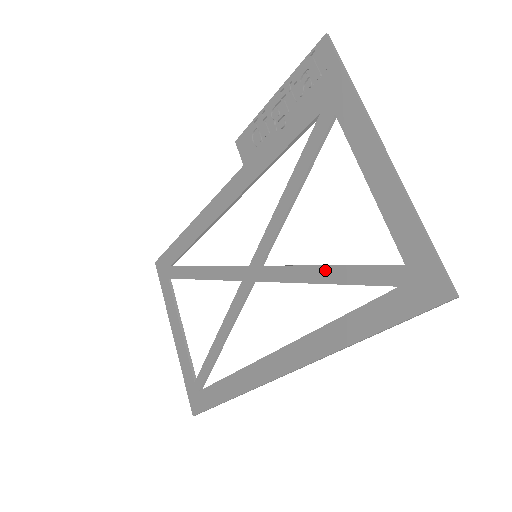
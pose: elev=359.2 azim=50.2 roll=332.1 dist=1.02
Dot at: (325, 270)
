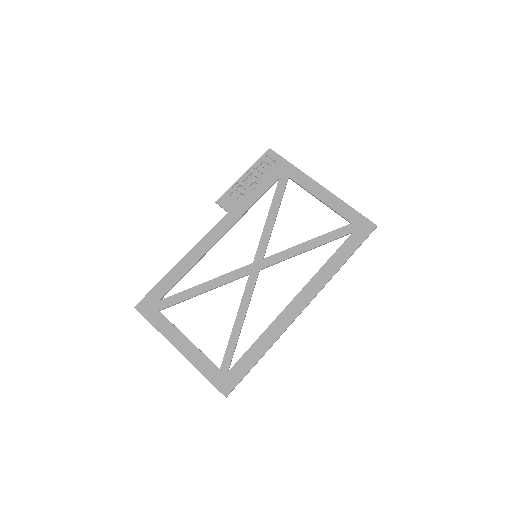
Dot at: (311, 242)
